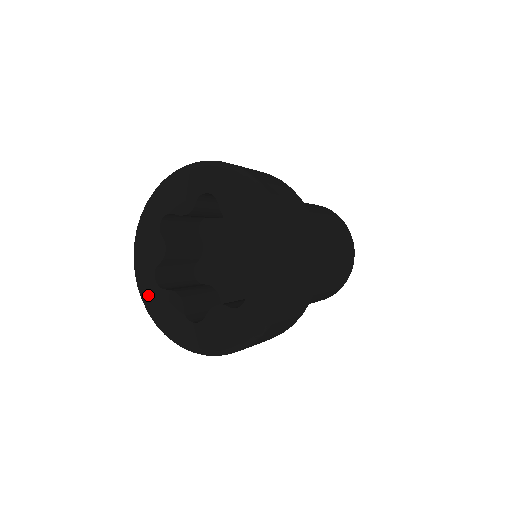
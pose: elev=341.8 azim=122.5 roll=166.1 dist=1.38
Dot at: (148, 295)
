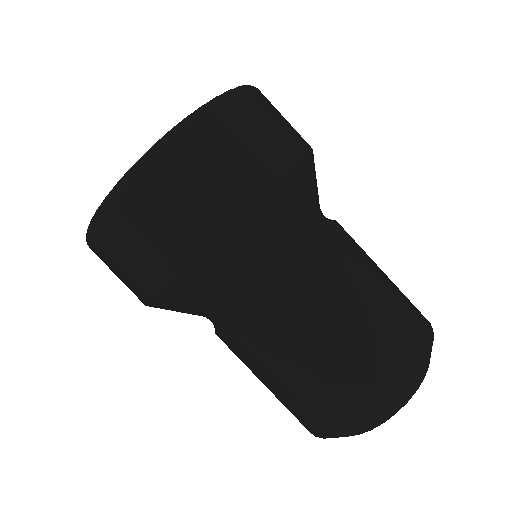
Dot at: occluded
